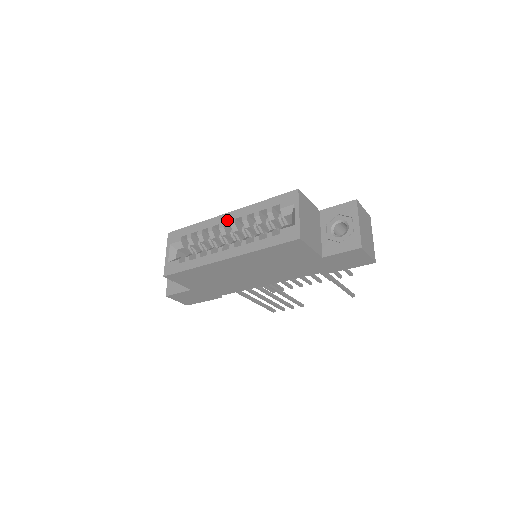
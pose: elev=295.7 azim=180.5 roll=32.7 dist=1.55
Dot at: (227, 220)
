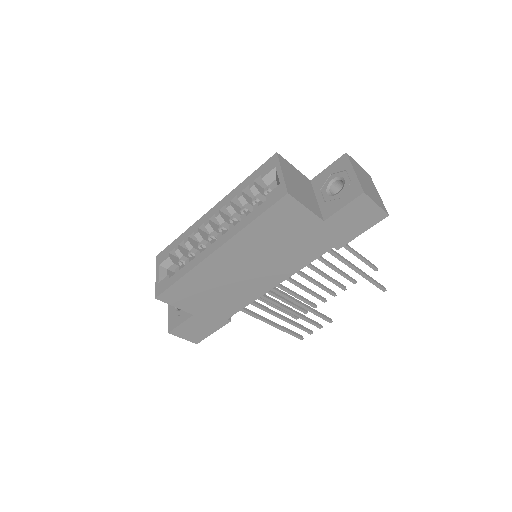
Dot at: (211, 215)
